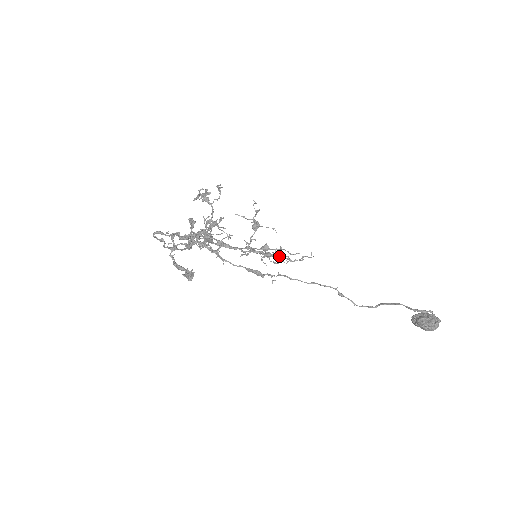
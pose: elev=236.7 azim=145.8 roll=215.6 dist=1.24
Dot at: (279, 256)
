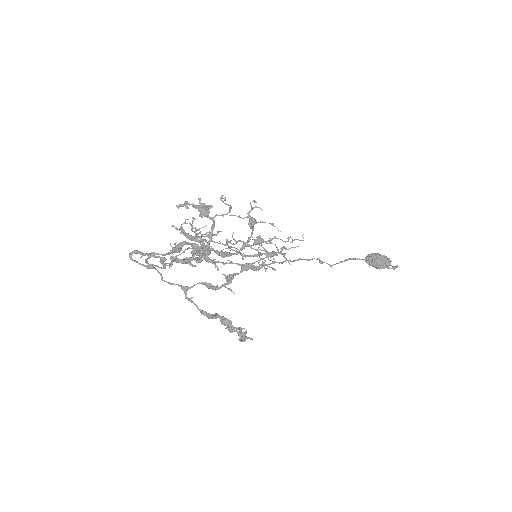
Dot at: (282, 253)
